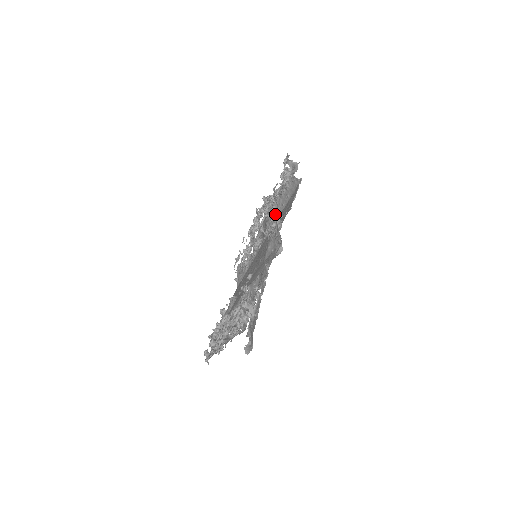
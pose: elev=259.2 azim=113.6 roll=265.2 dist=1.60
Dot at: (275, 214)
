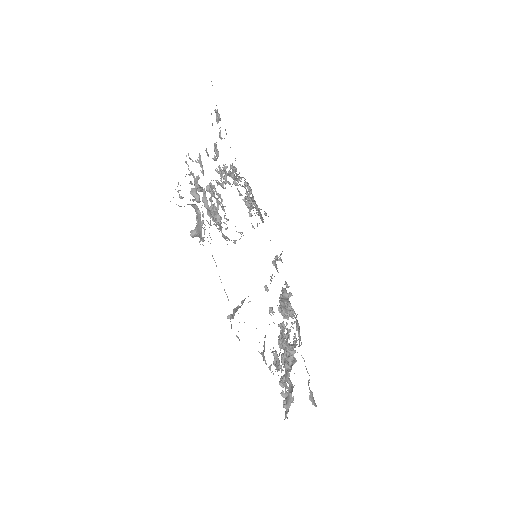
Dot at: (231, 240)
